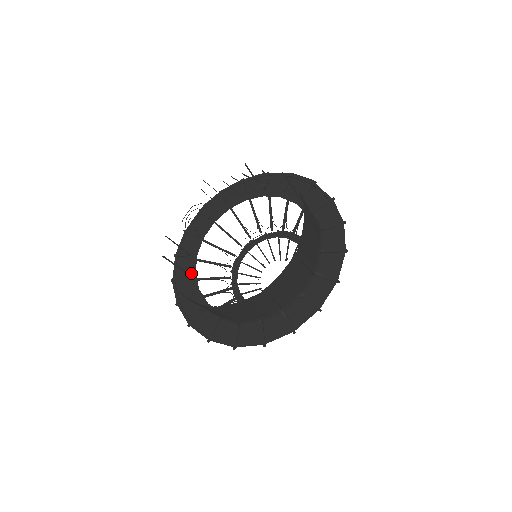
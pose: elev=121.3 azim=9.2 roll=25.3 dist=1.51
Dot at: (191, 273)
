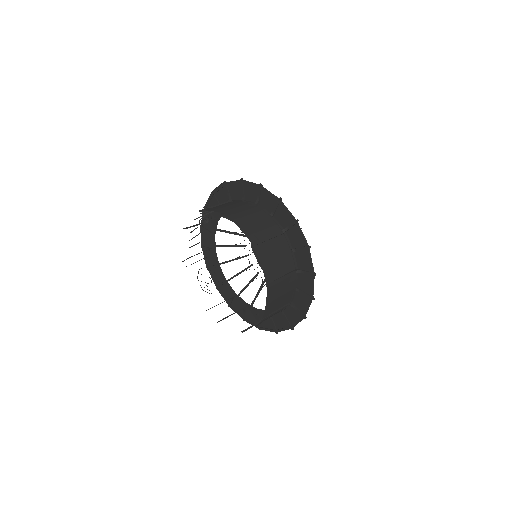
Dot at: (245, 305)
